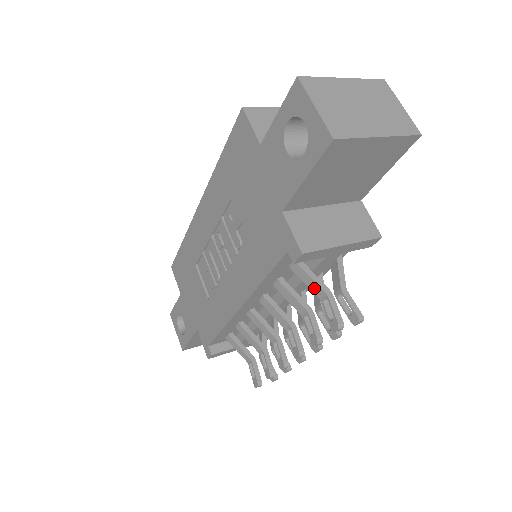
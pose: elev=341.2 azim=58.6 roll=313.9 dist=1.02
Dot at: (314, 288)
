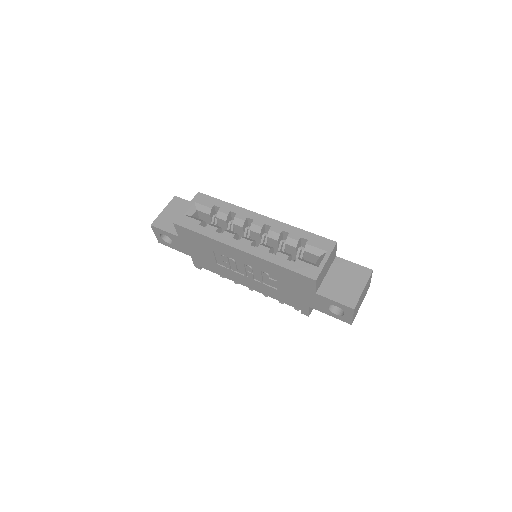
Dot at: occluded
